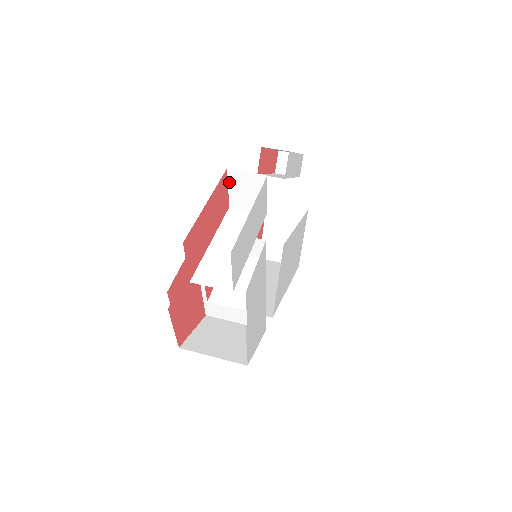
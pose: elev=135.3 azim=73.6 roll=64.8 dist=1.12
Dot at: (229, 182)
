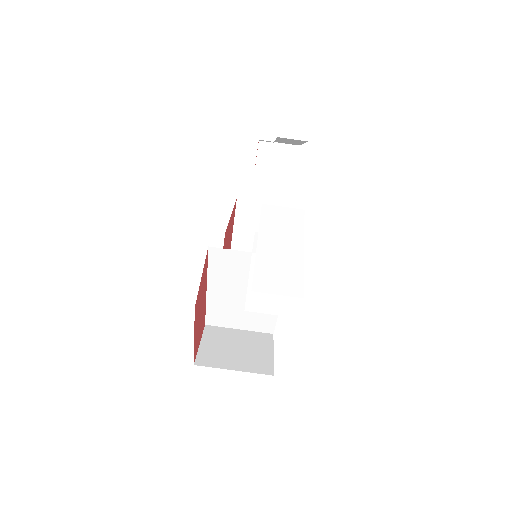
Dot at: (268, 175)
